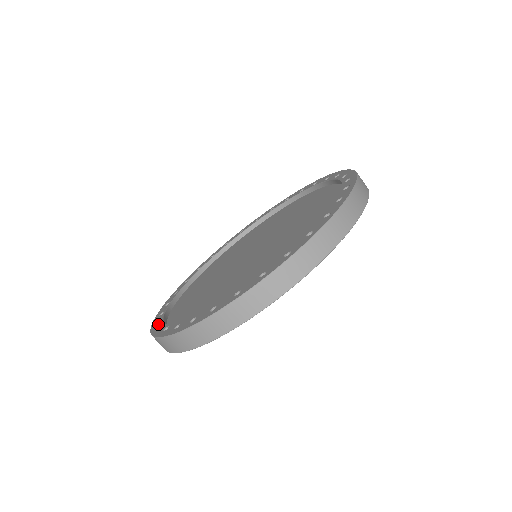
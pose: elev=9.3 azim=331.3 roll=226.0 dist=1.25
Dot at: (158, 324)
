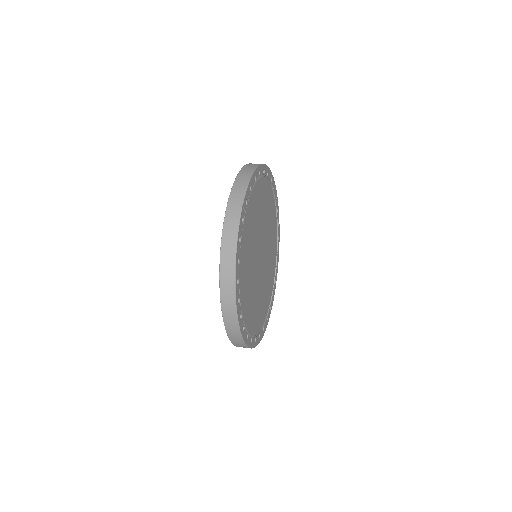
Dot at: occluded
